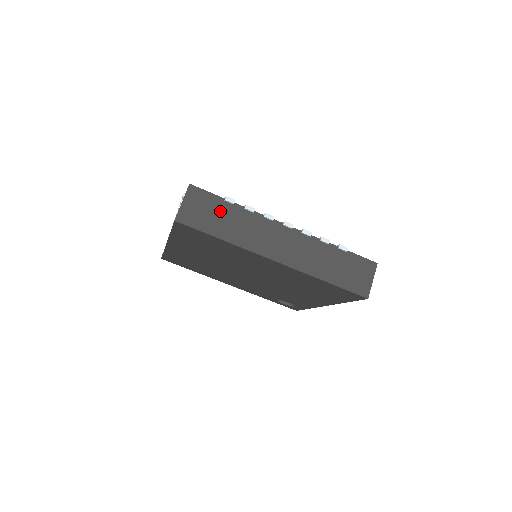
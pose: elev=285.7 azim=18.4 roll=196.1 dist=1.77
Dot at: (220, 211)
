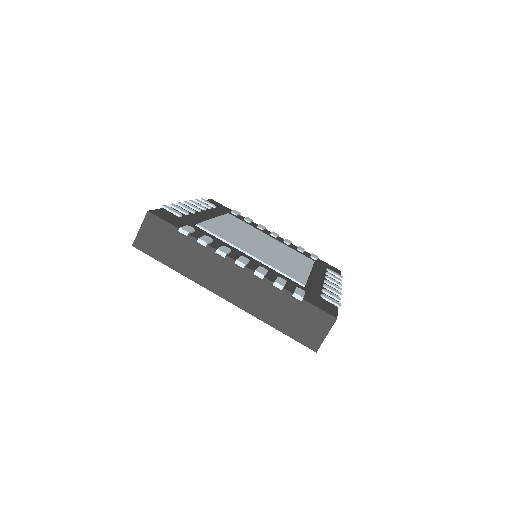
Dot at: (174, 241)
